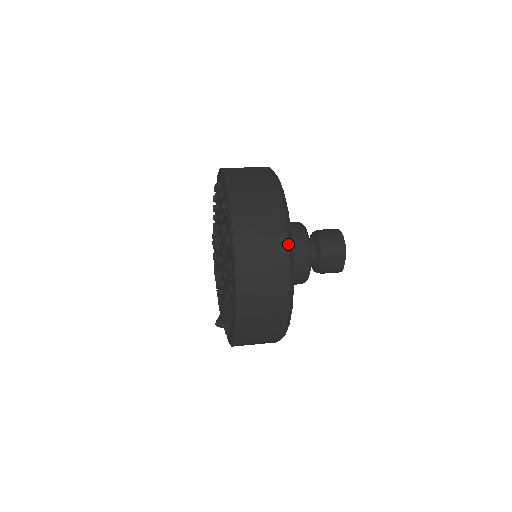
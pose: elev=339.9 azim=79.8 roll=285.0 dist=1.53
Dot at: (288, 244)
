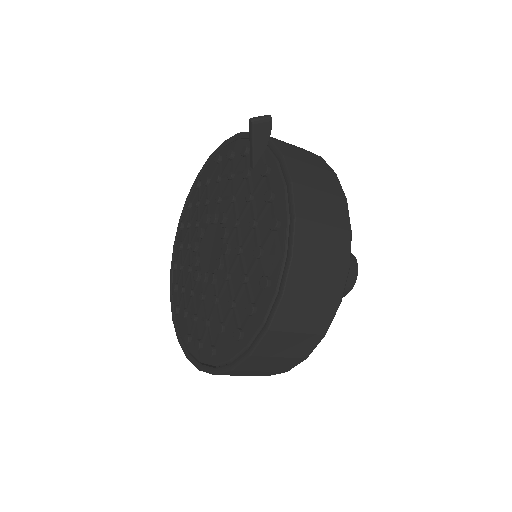
Dot at: occluded
